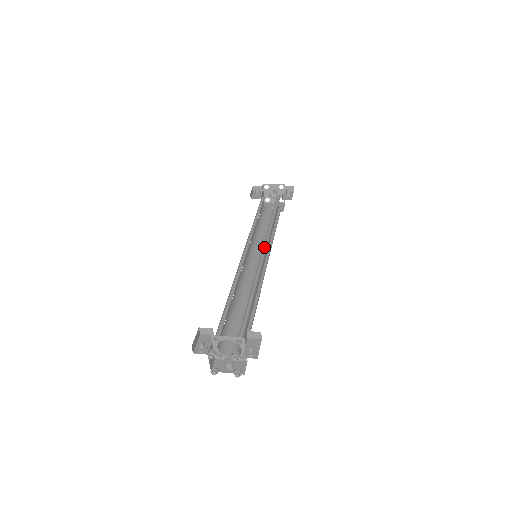
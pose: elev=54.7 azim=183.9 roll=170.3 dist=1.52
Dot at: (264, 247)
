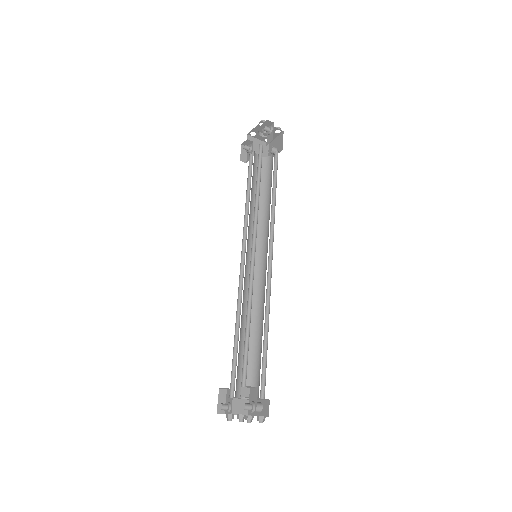
Dot at: (254, 245)
